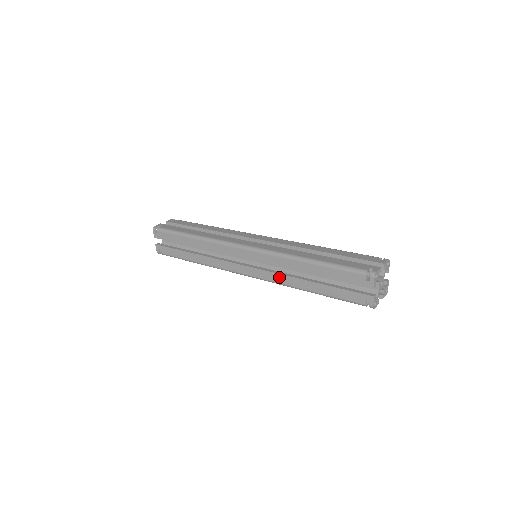
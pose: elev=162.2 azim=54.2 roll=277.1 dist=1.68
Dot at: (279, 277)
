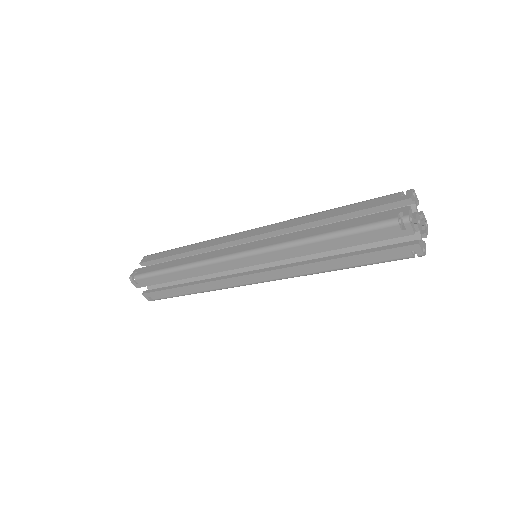
Dot at: (283, 237)
